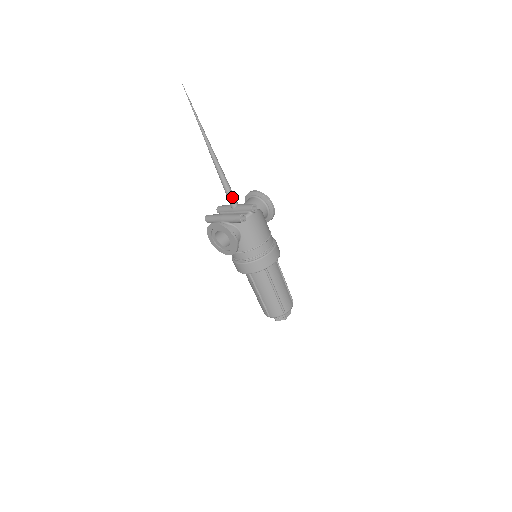
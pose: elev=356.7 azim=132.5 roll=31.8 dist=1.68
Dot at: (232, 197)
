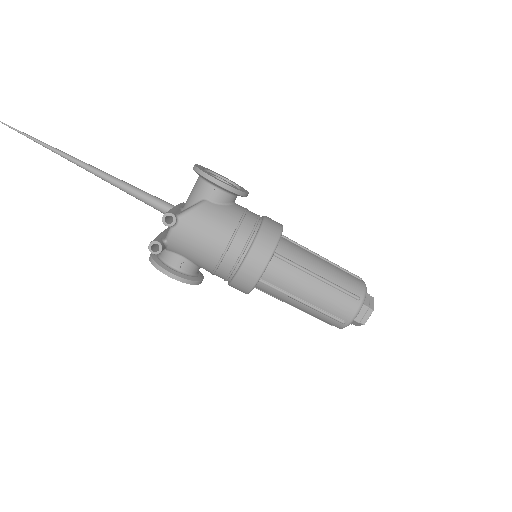
Dot at: (154, 206)
